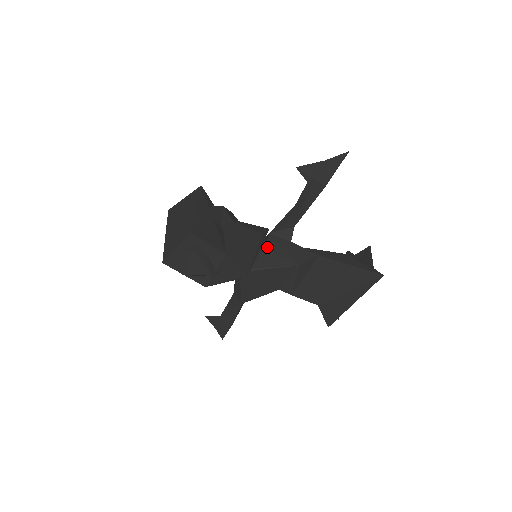
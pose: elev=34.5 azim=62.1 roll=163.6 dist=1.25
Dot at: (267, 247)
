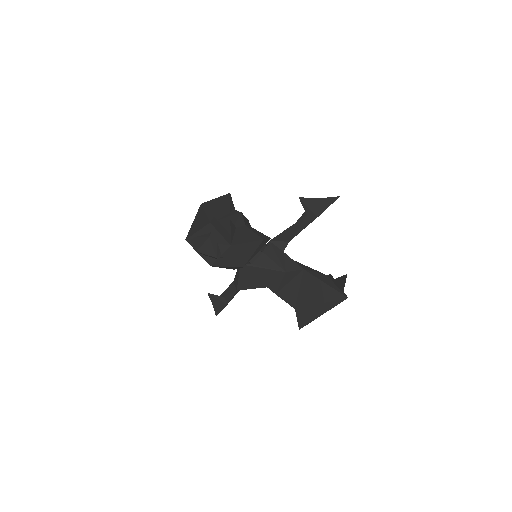
Dot at: (265, 251)
